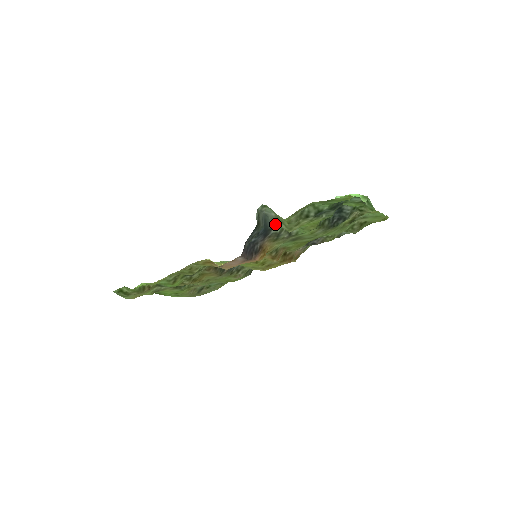
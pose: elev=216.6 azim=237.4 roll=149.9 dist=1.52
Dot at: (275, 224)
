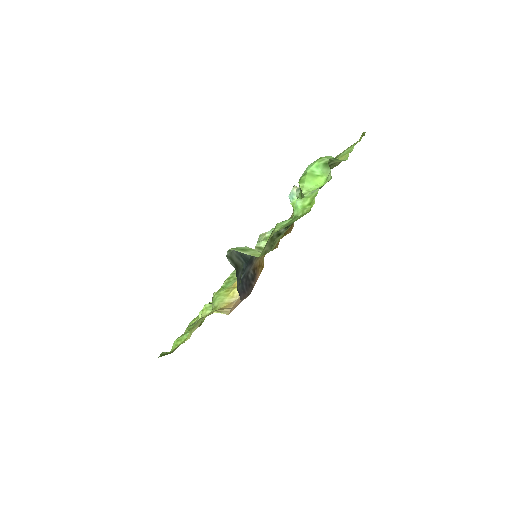
Dot at: occluded
